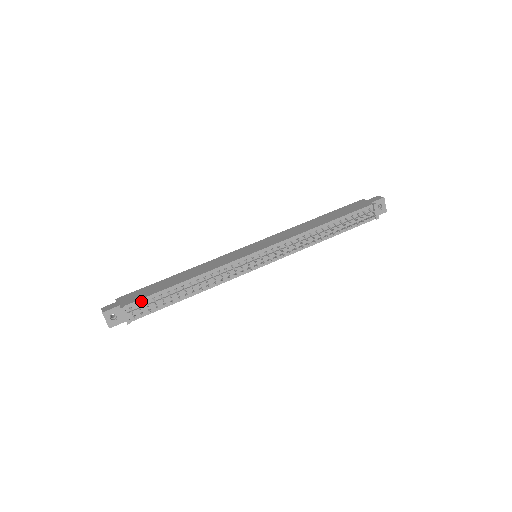
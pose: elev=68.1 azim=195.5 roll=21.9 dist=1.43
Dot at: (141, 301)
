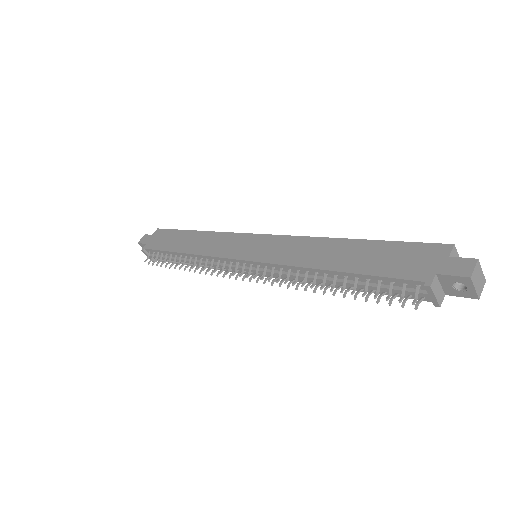
Dot at: (155, 251)
